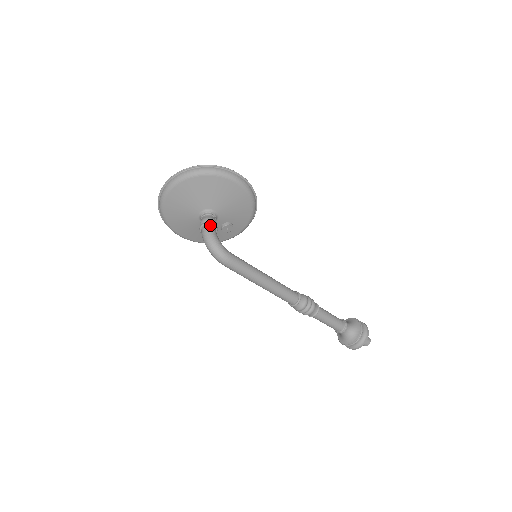
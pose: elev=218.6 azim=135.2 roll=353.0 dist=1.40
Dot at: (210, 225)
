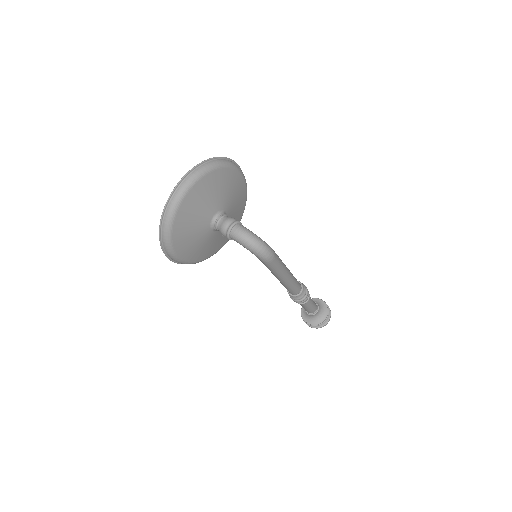
Dot at: (239, 224)
